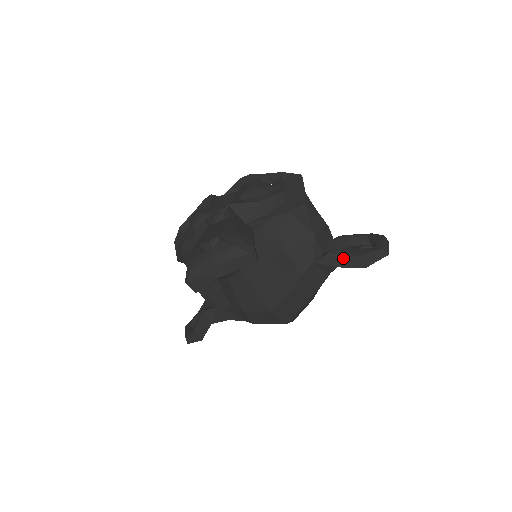
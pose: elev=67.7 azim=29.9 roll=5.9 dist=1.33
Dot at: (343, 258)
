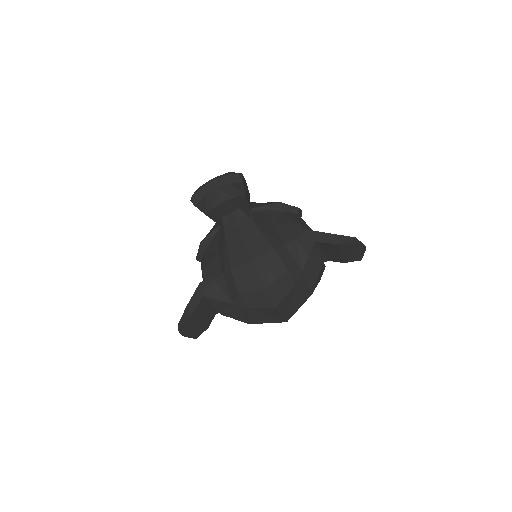
Dot at: (320, 234)
